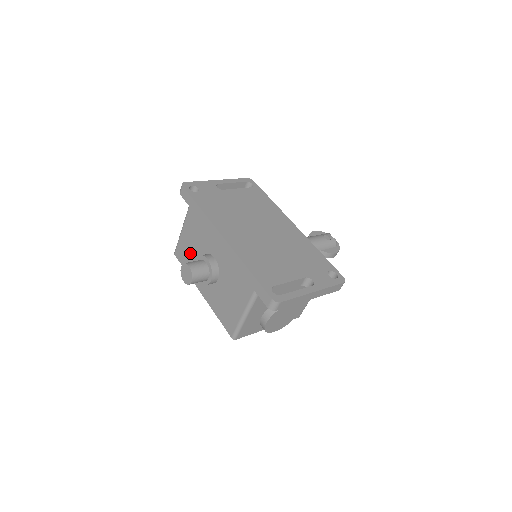
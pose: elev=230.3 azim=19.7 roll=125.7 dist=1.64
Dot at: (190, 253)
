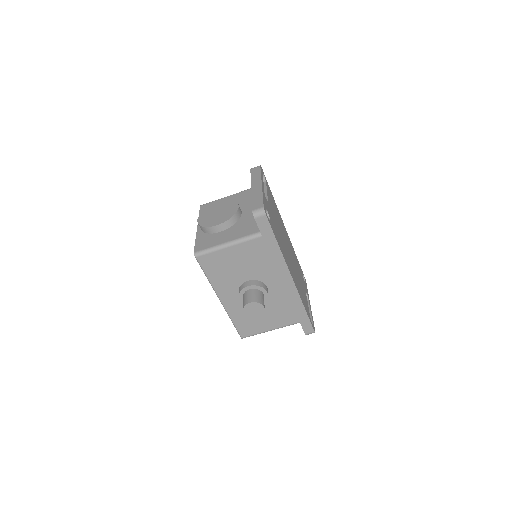
Dot at: (229, 269)
